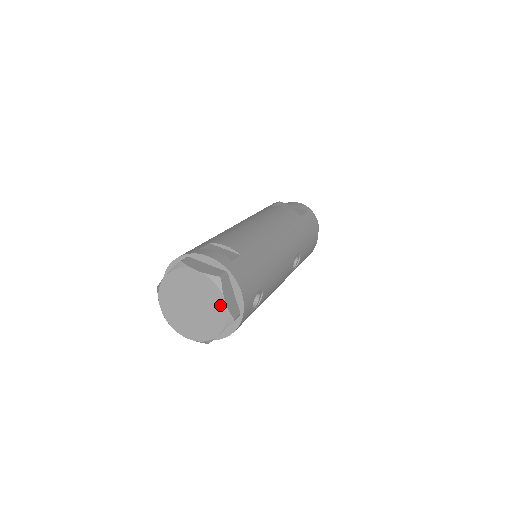
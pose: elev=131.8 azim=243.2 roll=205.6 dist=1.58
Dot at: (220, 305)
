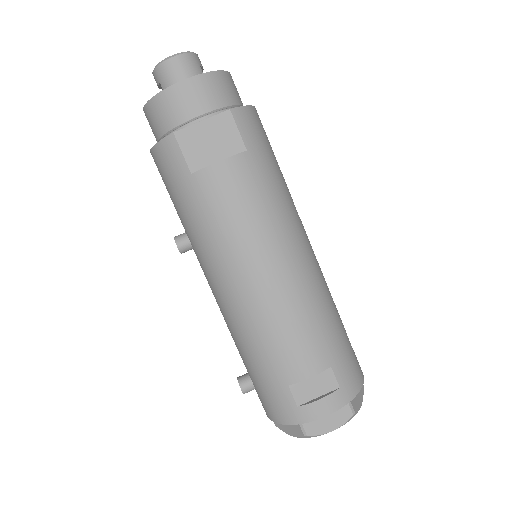
Dot at: occluded
